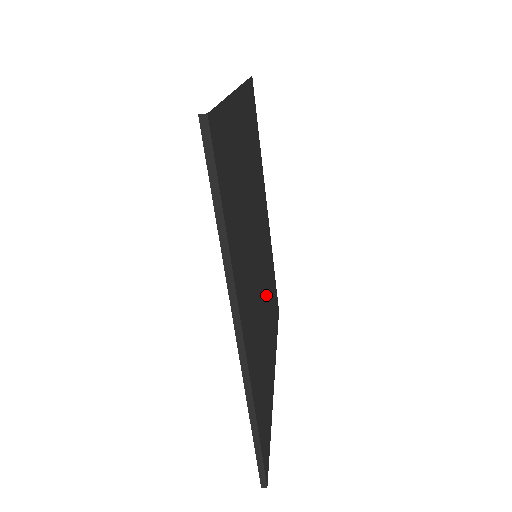
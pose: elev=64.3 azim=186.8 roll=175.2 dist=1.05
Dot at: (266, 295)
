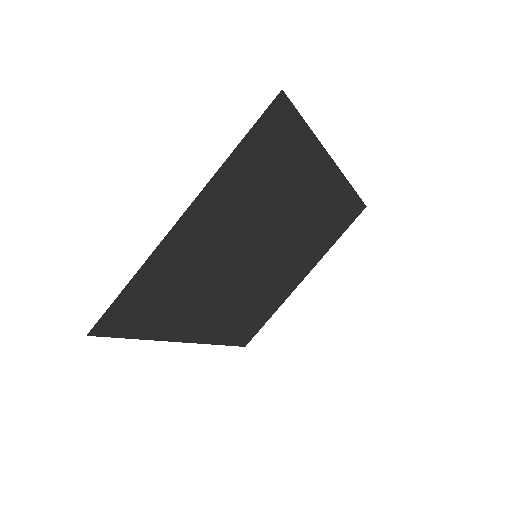
Dot at: (288, 254)
